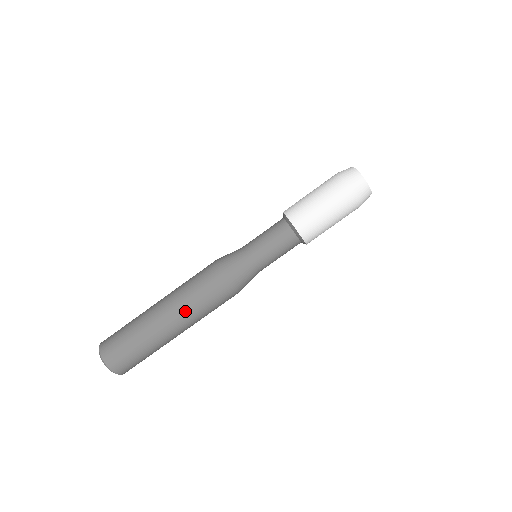
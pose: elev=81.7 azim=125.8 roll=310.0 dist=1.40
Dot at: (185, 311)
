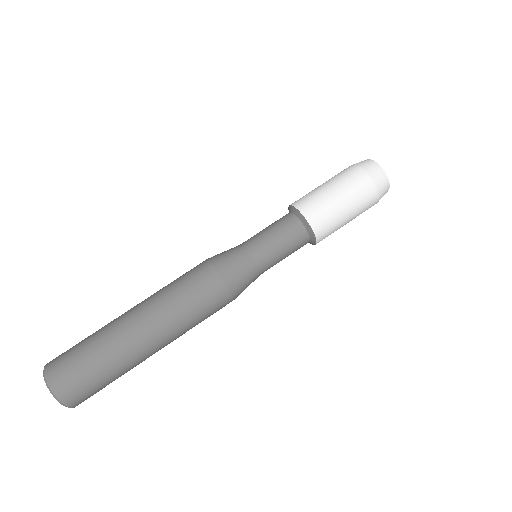
Dot at: (164, 314)
